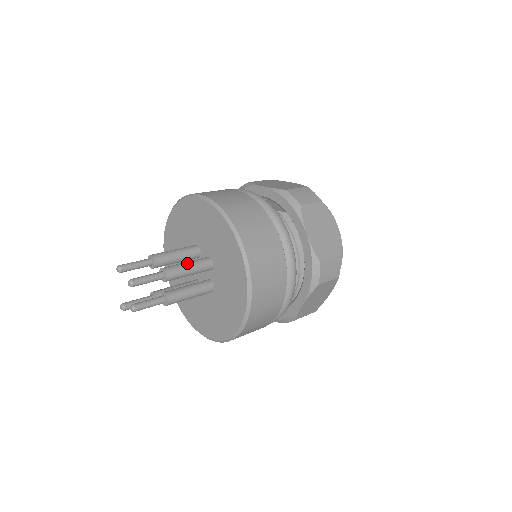
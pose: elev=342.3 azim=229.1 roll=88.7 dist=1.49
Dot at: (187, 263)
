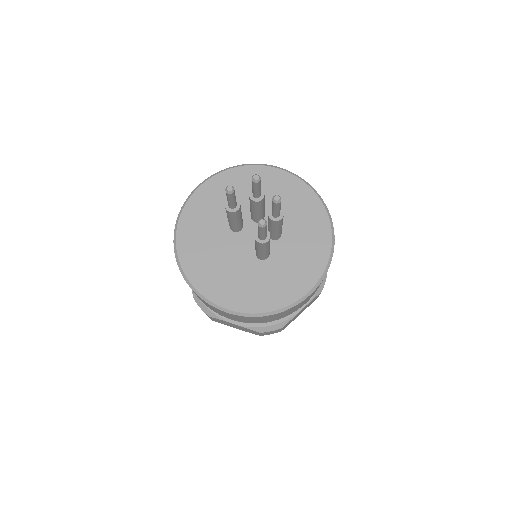
Dot at: occluded
